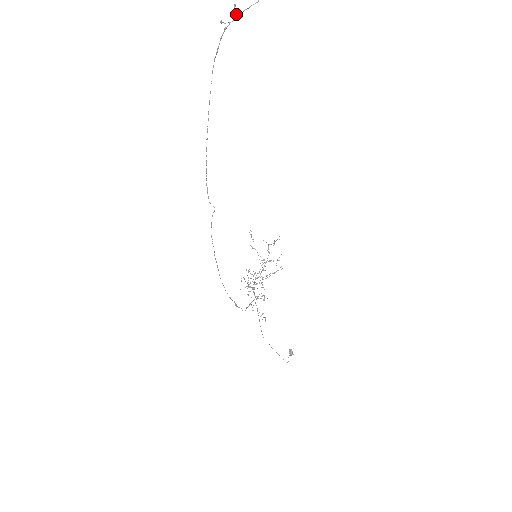
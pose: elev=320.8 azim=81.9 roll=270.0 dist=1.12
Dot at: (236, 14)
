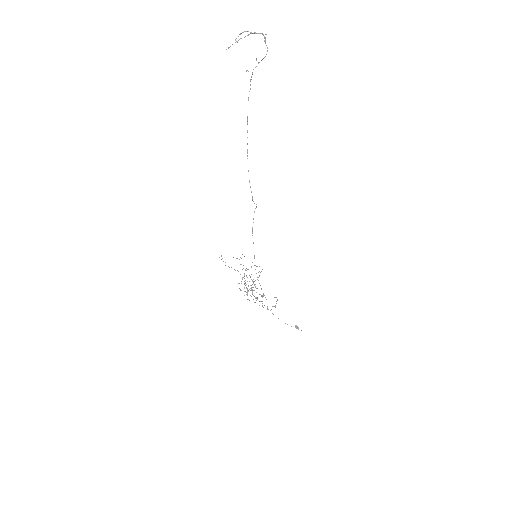
Dot at: occluded
